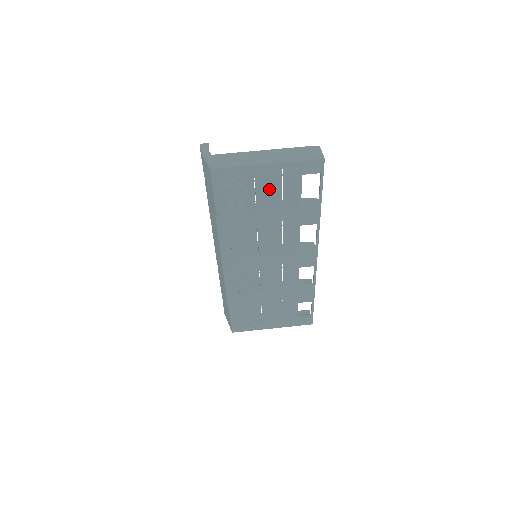
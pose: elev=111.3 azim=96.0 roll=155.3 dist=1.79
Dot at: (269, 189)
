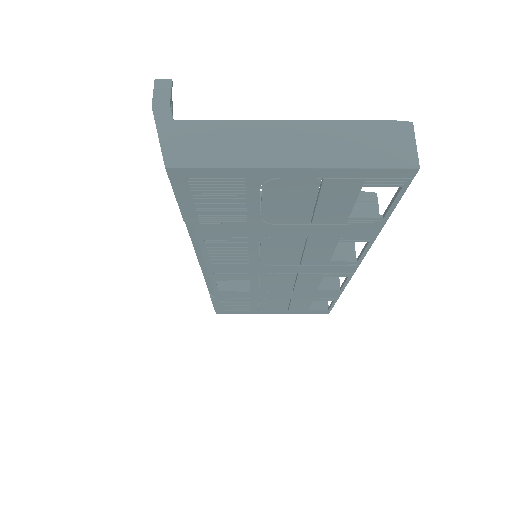
Dot at: (289, 200)
